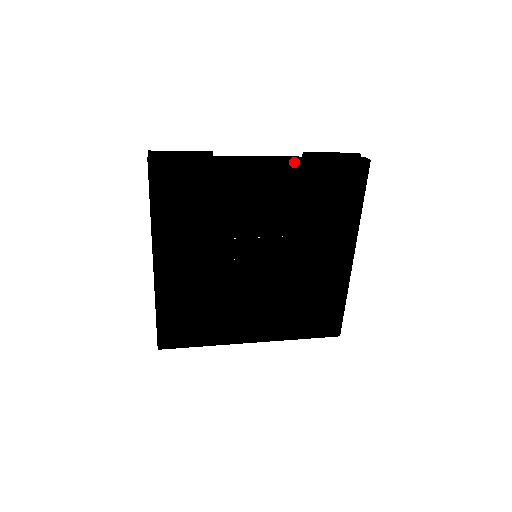
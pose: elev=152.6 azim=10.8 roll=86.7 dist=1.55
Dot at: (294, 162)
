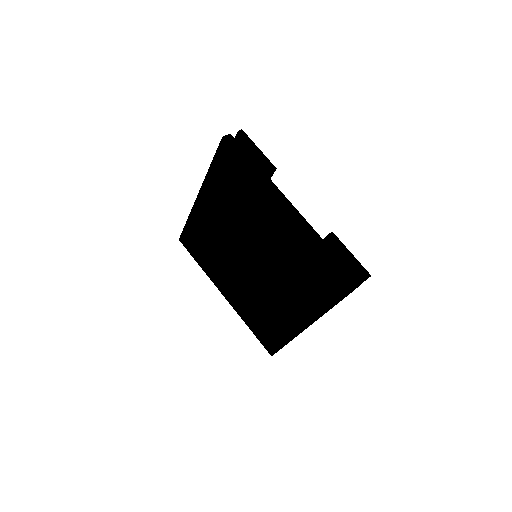
Dot at: (303, 232)
